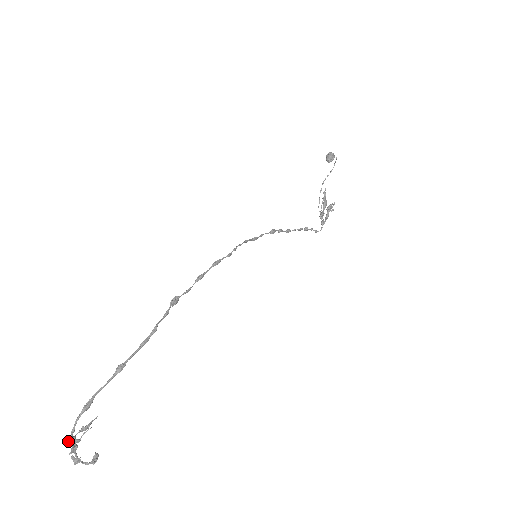
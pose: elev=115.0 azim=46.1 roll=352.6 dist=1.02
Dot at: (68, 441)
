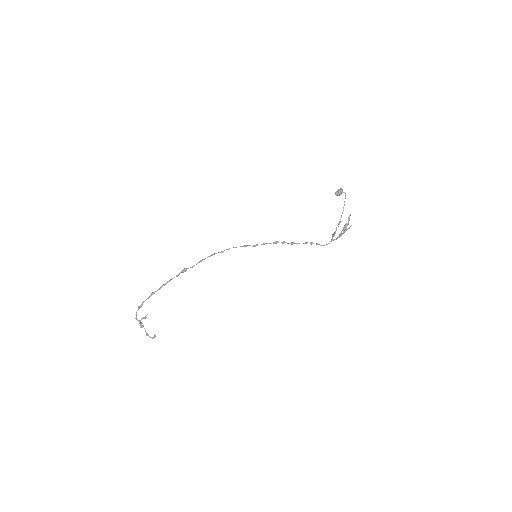
Dot at: occluded
